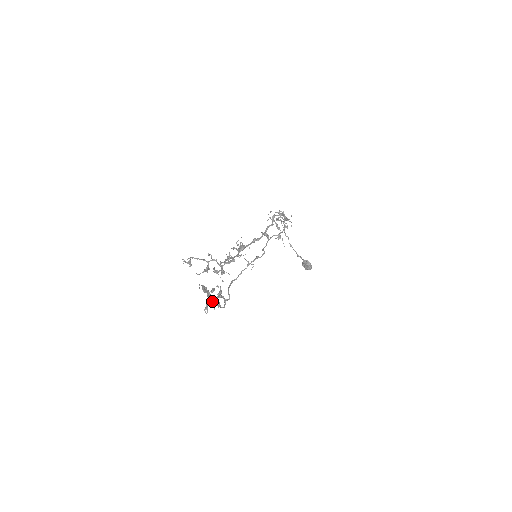
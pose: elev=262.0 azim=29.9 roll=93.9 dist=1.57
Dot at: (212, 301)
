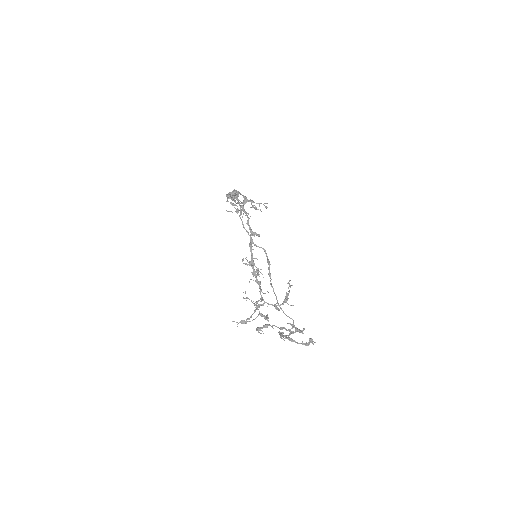
Dot at: (267, 326)
